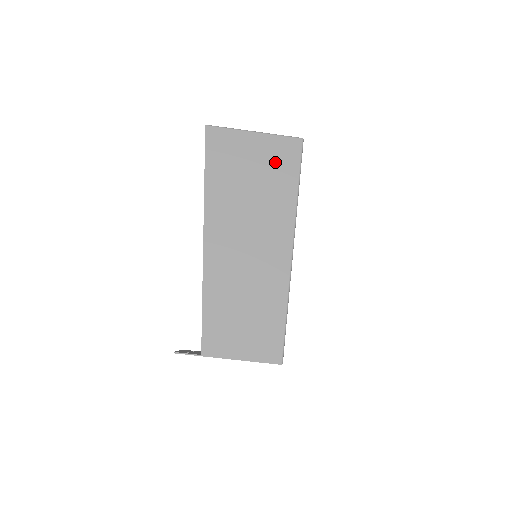
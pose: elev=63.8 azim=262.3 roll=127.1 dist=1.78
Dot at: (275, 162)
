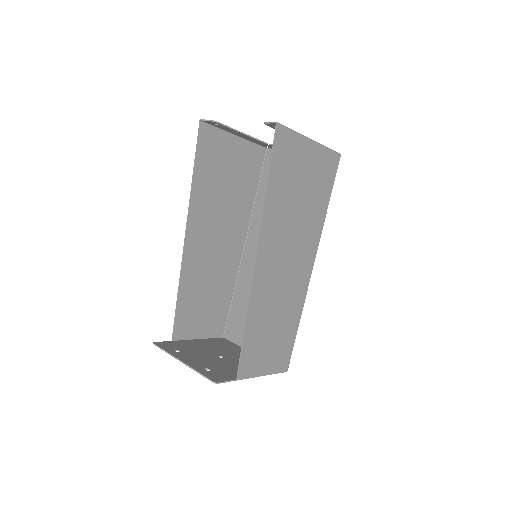
Dot at: (319, 178)
